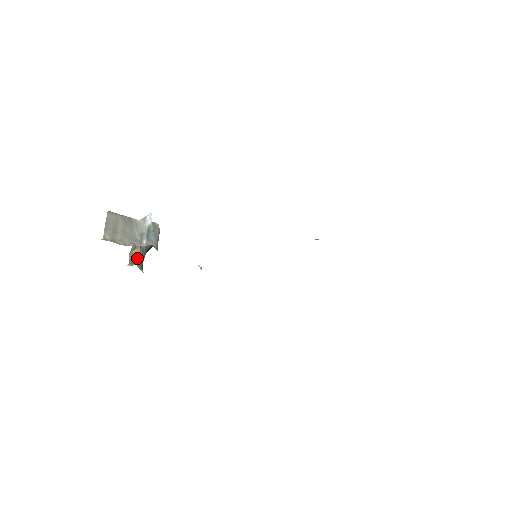
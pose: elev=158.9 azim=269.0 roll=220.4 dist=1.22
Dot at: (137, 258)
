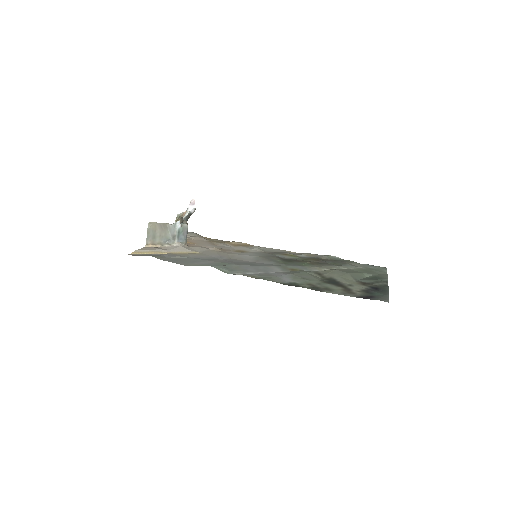
Dot at: occluded
